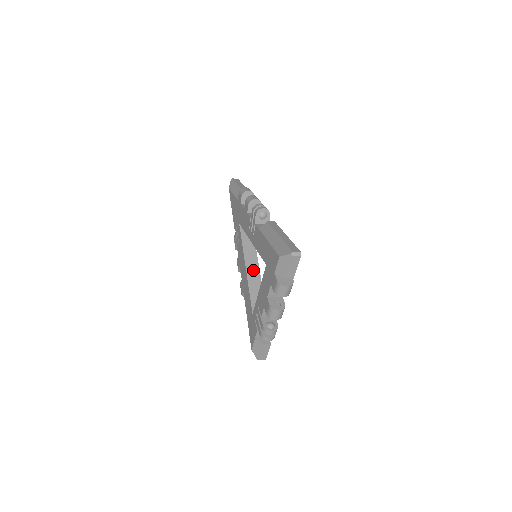
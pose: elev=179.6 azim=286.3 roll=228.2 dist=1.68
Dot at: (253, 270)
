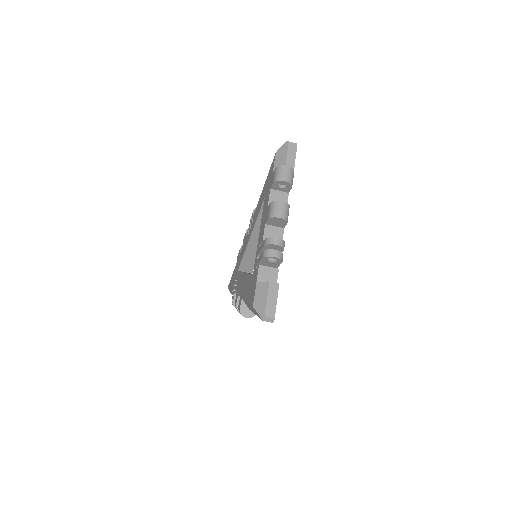
Dot at: occluded
